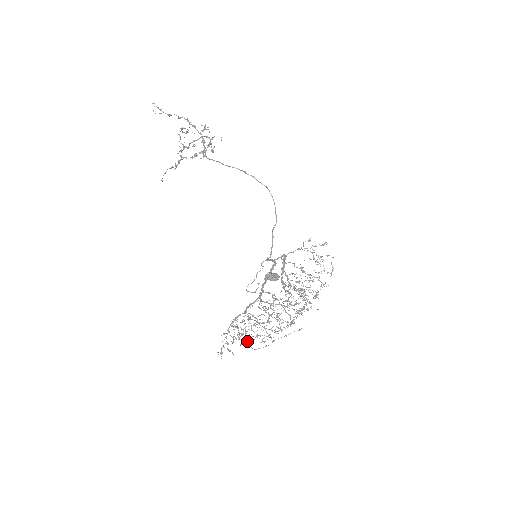
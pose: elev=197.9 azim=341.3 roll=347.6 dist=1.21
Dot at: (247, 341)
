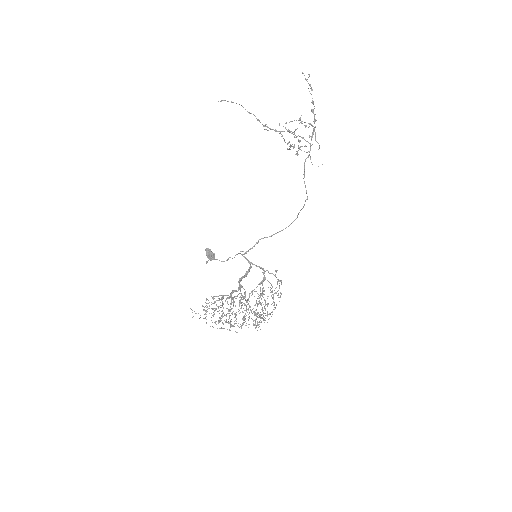
Dot at: occluded
